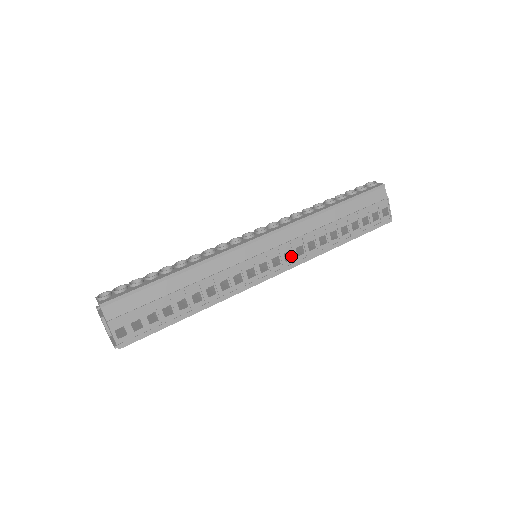
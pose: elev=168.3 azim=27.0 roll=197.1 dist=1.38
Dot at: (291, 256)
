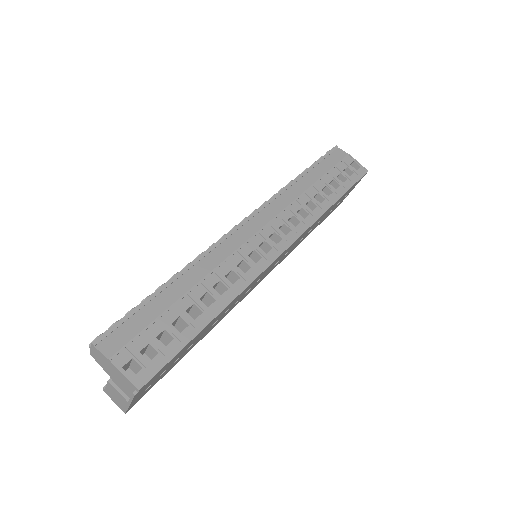
Dot at: (288, 230)
